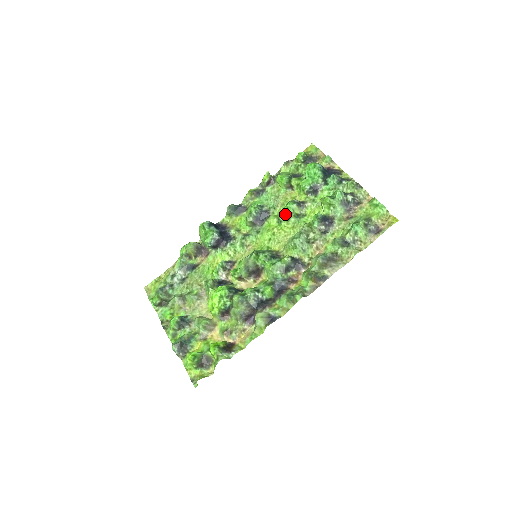
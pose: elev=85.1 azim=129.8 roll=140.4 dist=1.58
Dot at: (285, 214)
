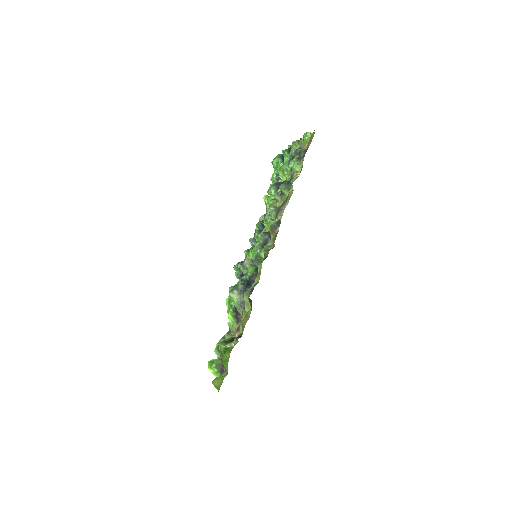
Dot at: occluded
